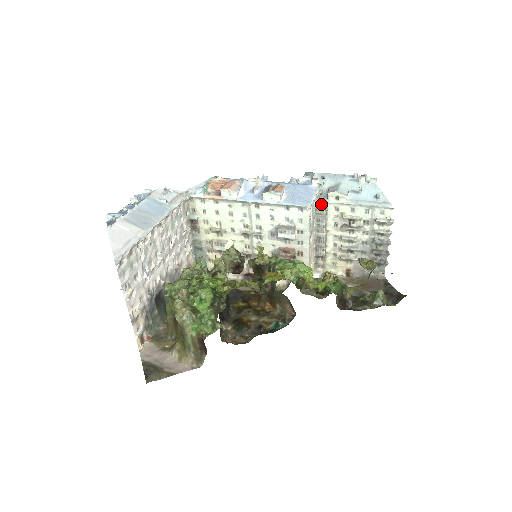
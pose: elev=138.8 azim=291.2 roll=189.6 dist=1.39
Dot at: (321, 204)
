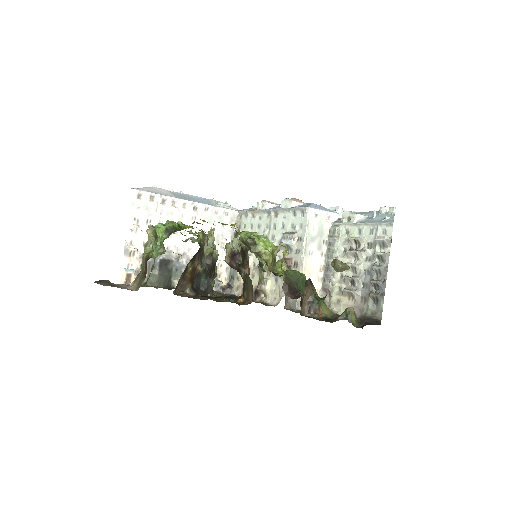
Dot at: (335, 226)
